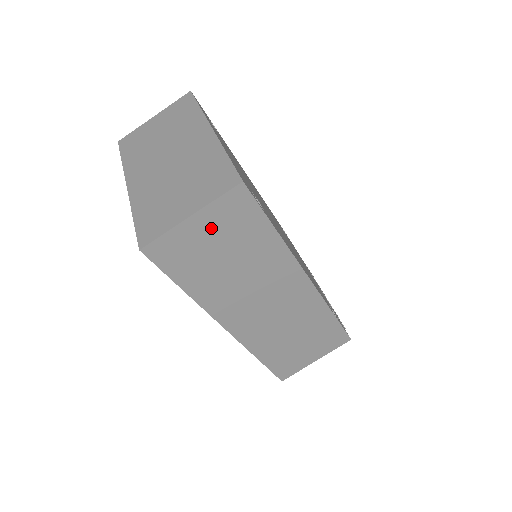
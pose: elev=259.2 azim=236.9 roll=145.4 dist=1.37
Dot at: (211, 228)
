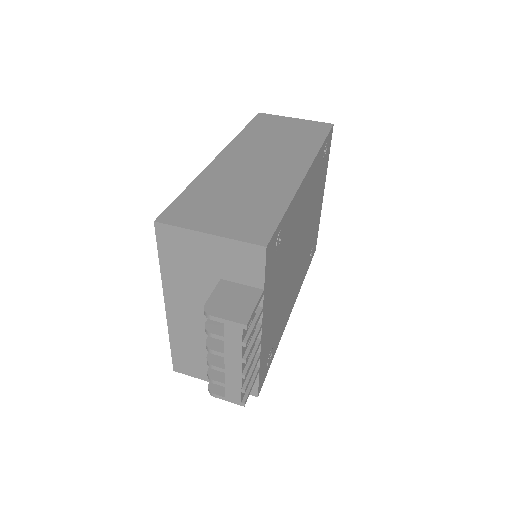
Dot at: (296, 125)
